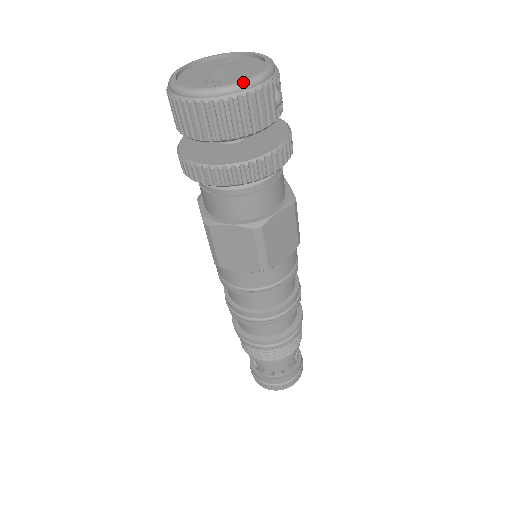
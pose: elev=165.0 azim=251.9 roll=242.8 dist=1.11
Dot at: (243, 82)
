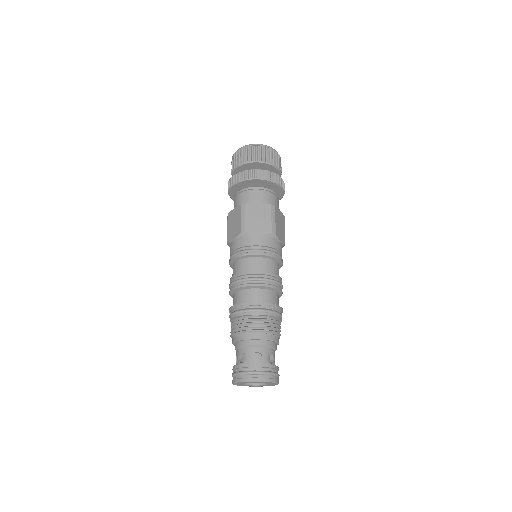
Dot at: (273, 149)
